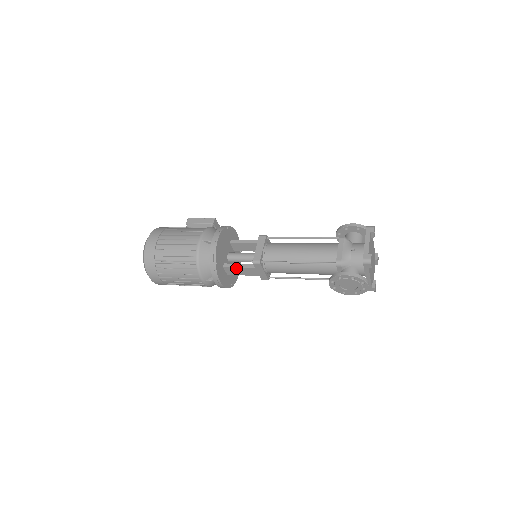
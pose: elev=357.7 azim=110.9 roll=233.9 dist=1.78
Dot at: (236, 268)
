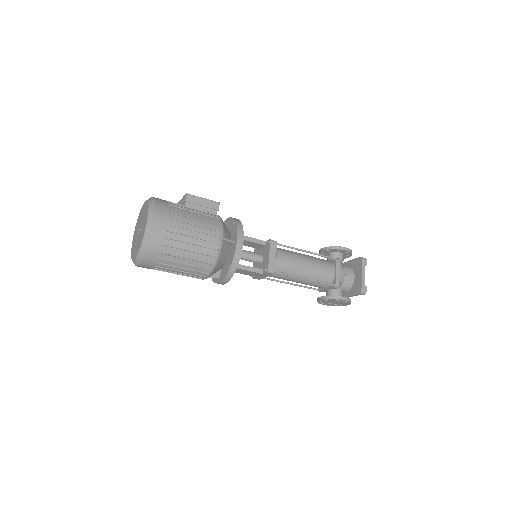
Dot at: (243, 270)
